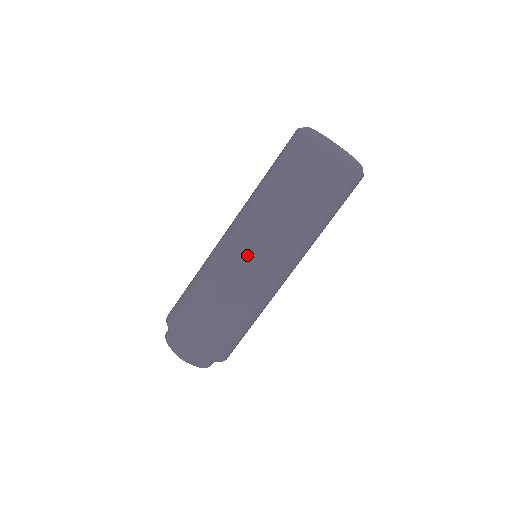
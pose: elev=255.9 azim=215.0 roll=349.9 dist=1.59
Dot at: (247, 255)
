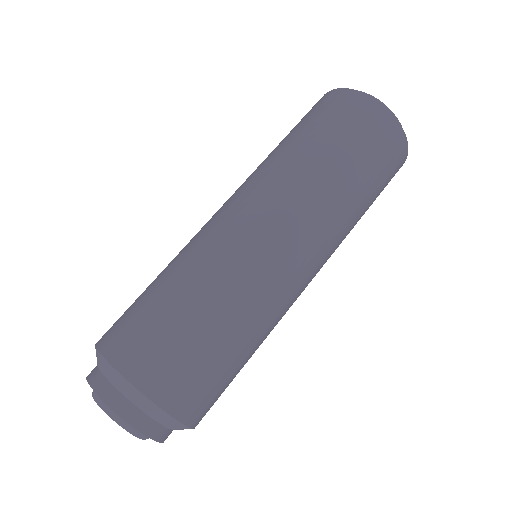
Dot at: (279, 244)
